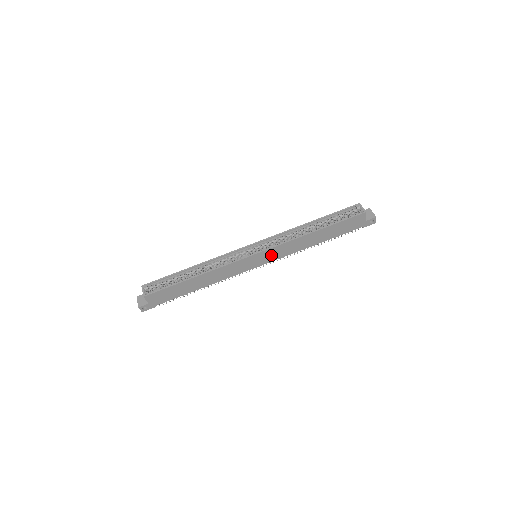
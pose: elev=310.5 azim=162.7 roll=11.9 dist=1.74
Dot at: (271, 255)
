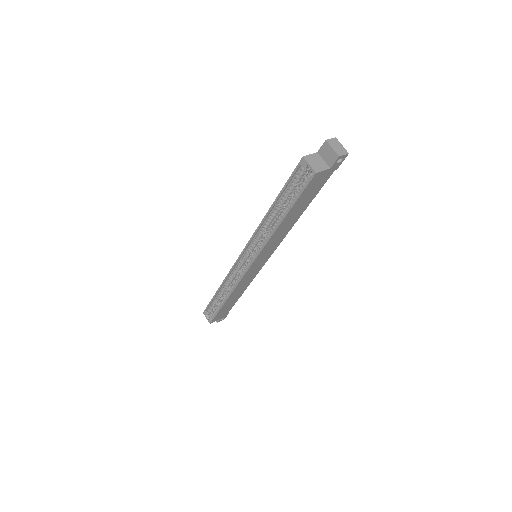
Dot at: (266, 254)
